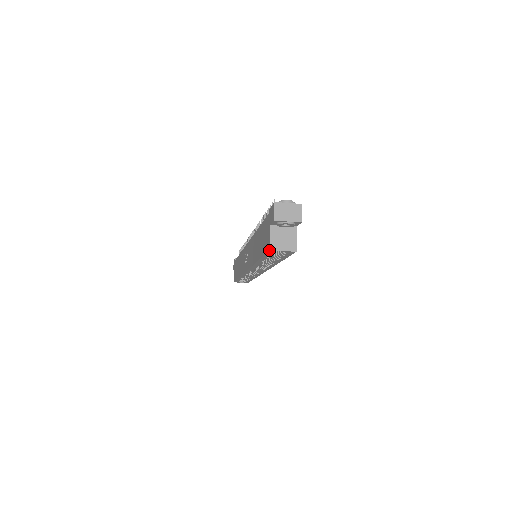
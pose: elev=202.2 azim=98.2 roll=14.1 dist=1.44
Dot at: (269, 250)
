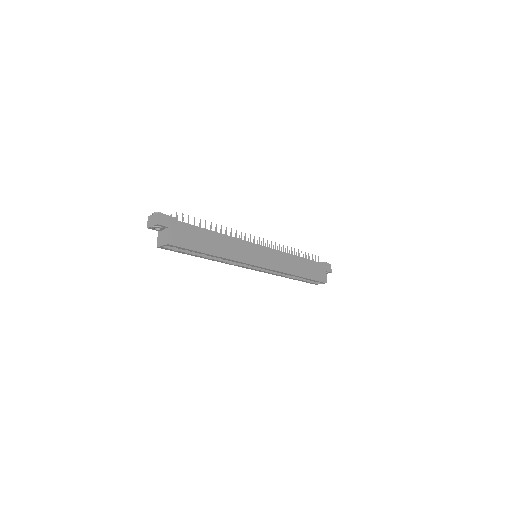
Dot at: (157, 247)
